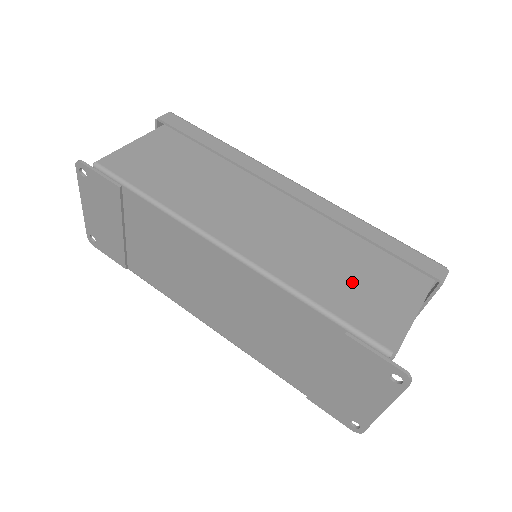
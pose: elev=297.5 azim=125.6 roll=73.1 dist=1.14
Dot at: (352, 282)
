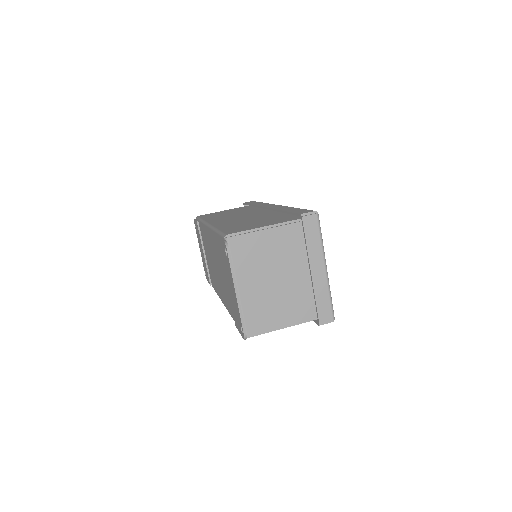
Dot at: (249, 223)
